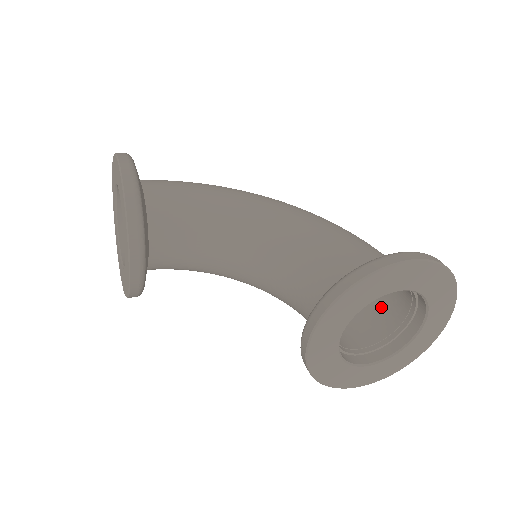
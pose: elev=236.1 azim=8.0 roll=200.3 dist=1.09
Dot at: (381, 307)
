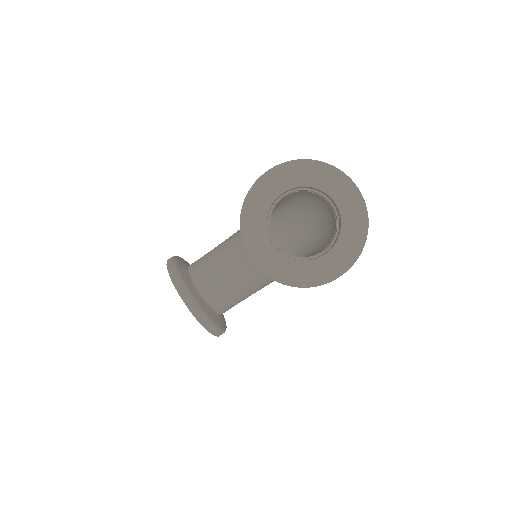
Dot at: (331, 222)
